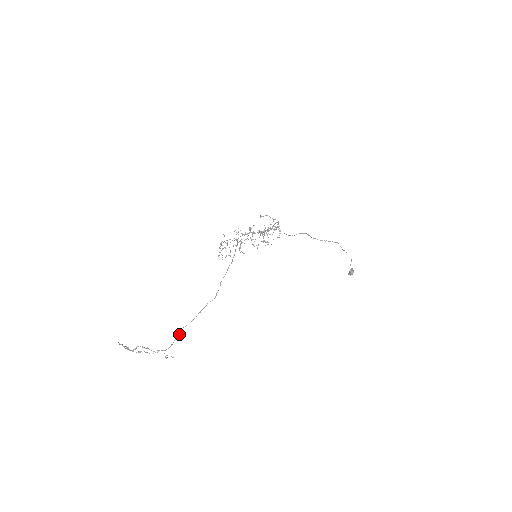
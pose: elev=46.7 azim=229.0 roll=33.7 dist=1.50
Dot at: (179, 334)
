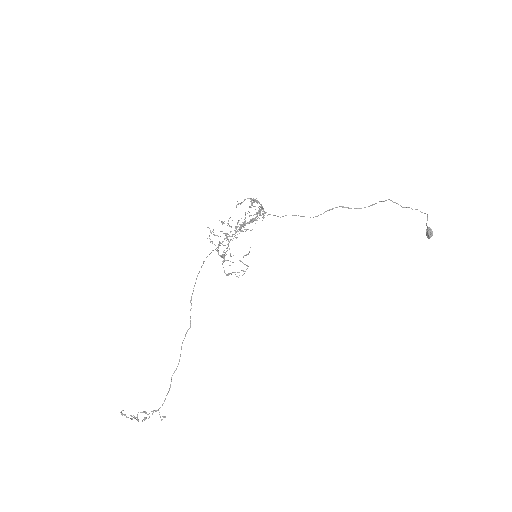
Dot at: (170, 384)
